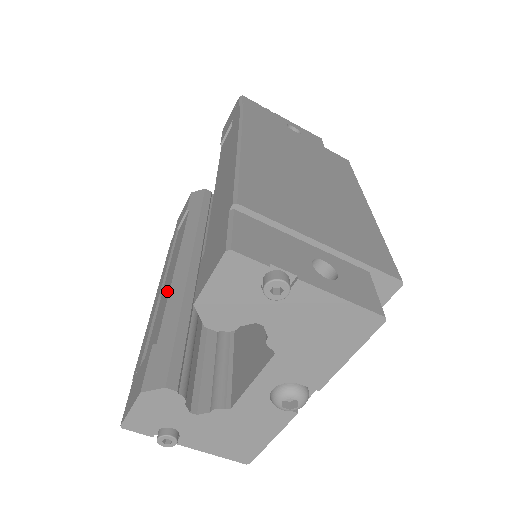
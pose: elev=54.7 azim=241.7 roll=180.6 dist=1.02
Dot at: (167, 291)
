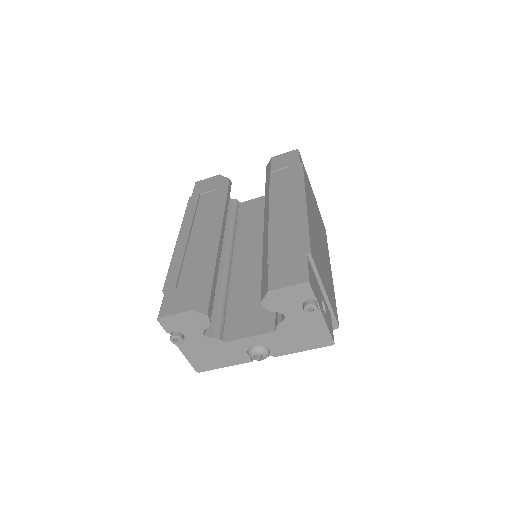
Dot at: (202, 247)
